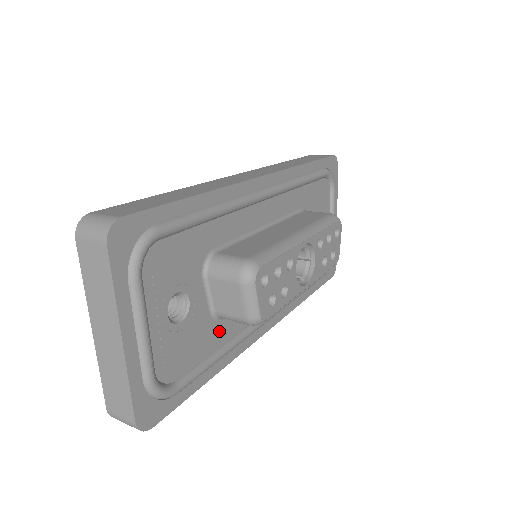
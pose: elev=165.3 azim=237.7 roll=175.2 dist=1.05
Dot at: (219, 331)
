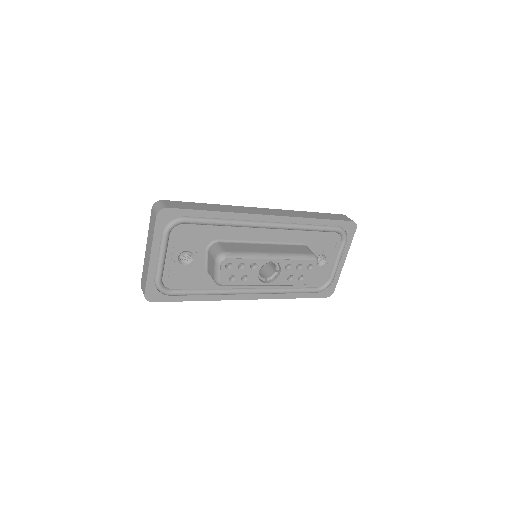
Dot at: (209, 281)
